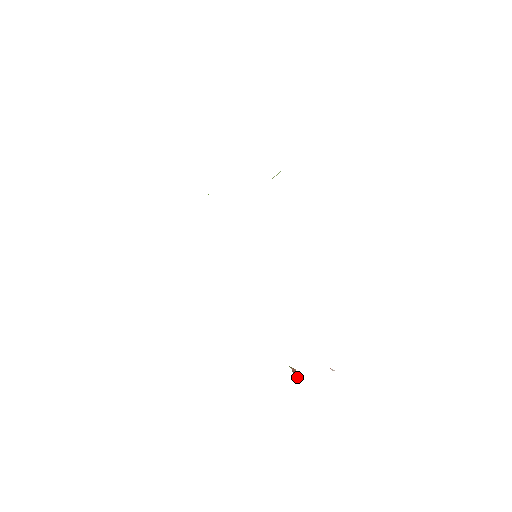
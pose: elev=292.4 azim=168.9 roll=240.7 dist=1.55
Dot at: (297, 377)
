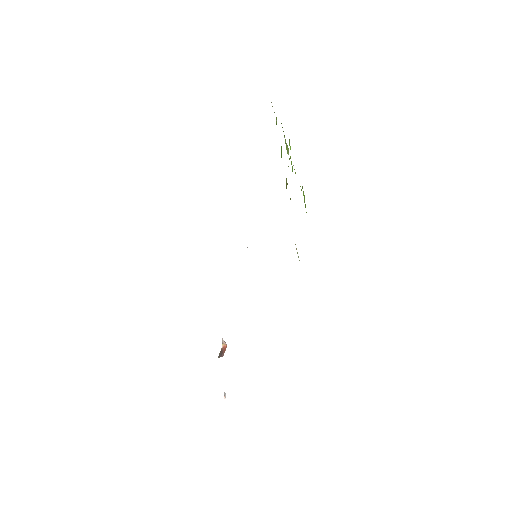
Dot at: (223, 352)
